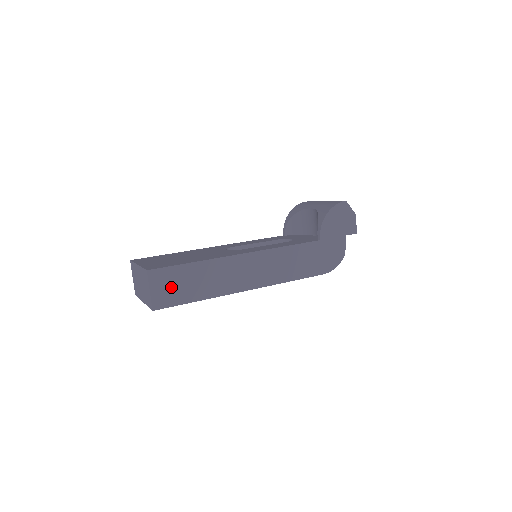
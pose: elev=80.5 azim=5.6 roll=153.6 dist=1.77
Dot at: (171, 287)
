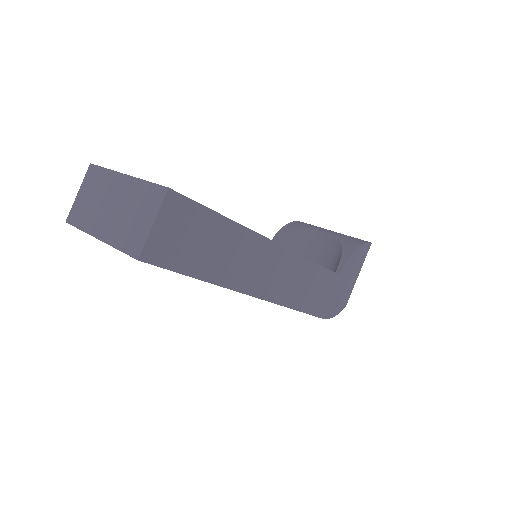
Dot at: (182, 236)
